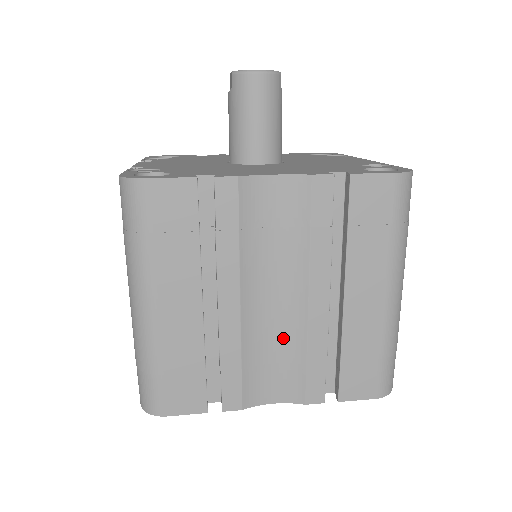
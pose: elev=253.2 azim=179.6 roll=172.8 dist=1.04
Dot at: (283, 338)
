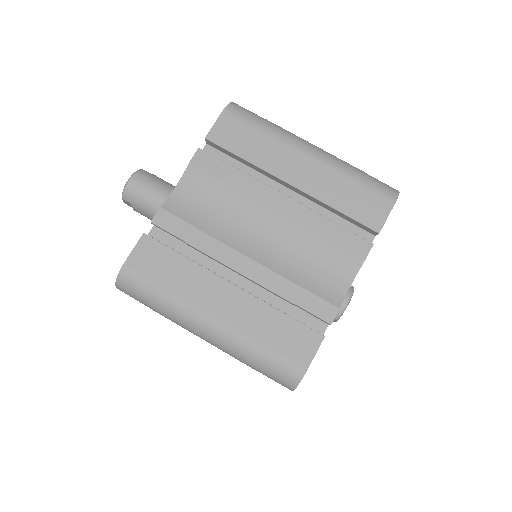
Dot at: (298, 245)
